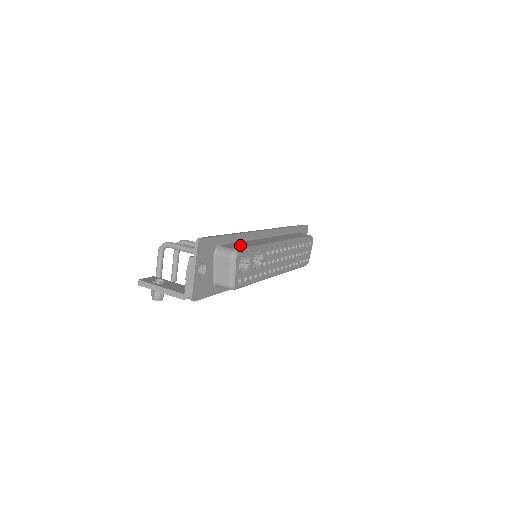
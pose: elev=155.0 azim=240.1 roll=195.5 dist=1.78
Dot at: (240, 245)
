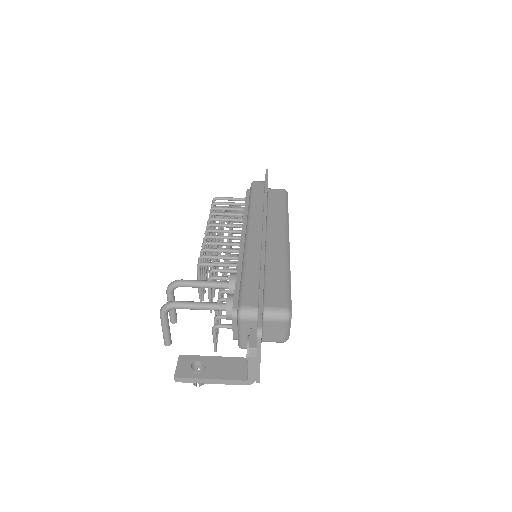
Dot at: (276, 288)
